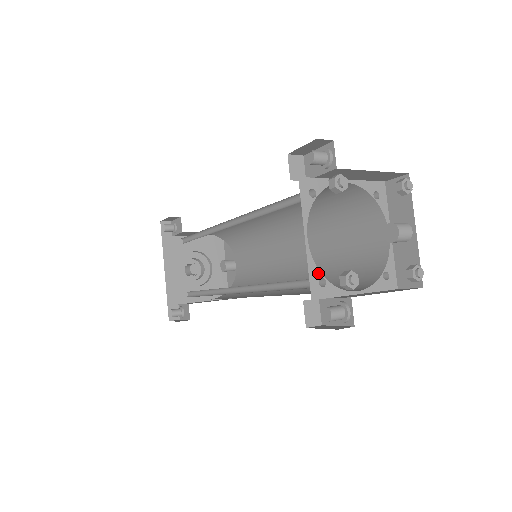
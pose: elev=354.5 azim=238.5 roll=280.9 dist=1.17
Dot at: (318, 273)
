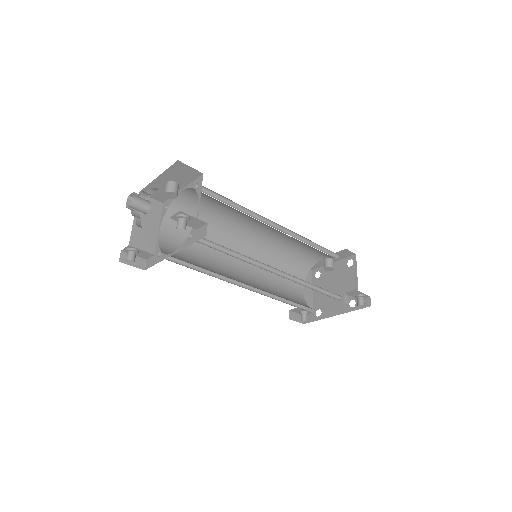
Dot at: occluded
